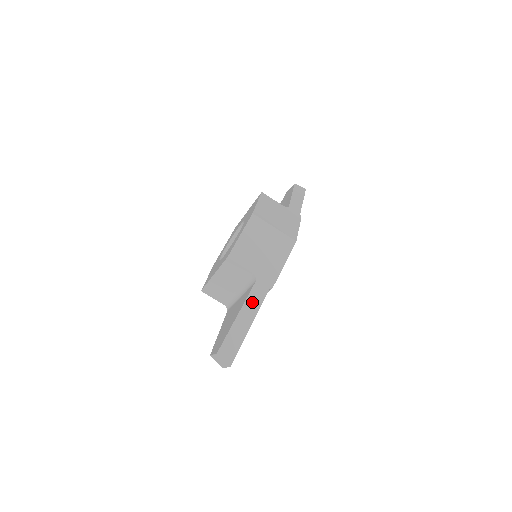
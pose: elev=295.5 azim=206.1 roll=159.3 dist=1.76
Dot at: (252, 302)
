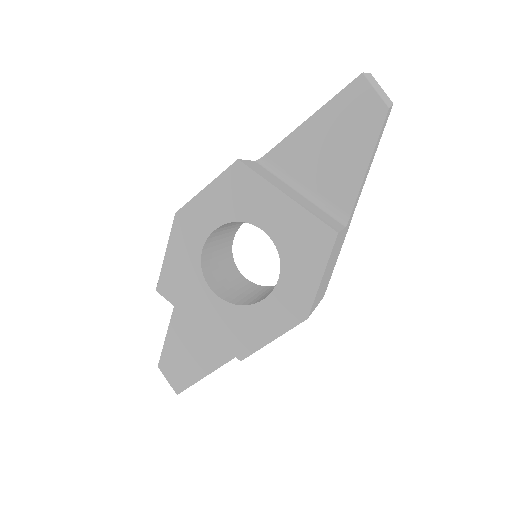
Dot at: occluded
